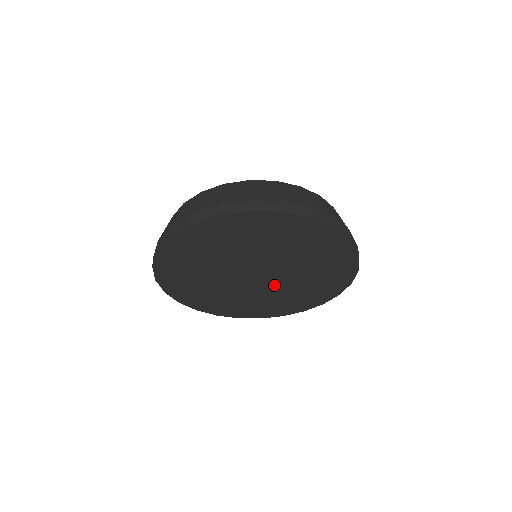
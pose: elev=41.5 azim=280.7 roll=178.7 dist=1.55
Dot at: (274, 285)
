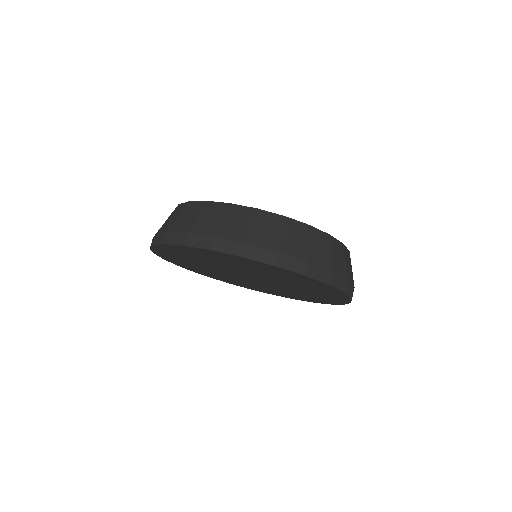
Dot at: (278, 285)
